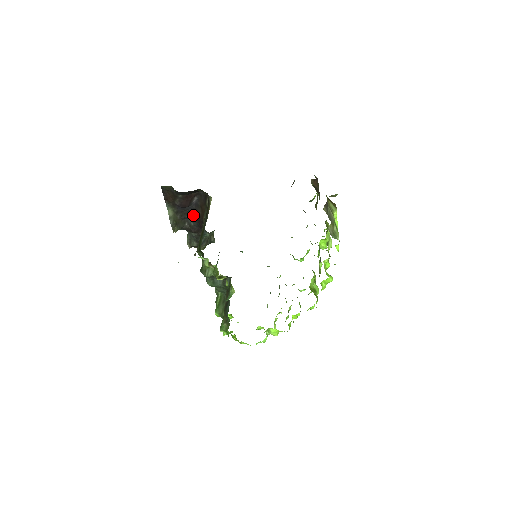
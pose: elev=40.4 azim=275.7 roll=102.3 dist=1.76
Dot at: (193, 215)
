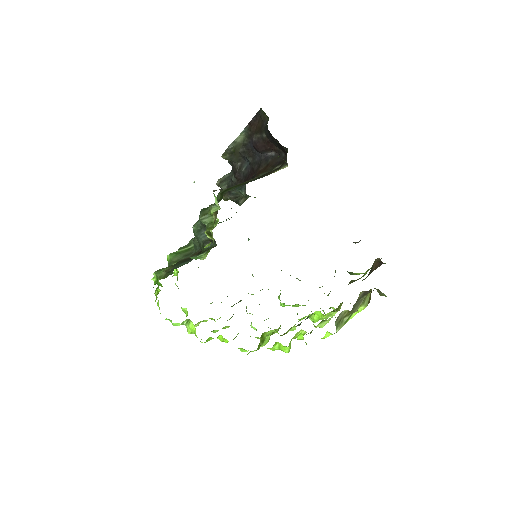
Dot at: (253, 163)
